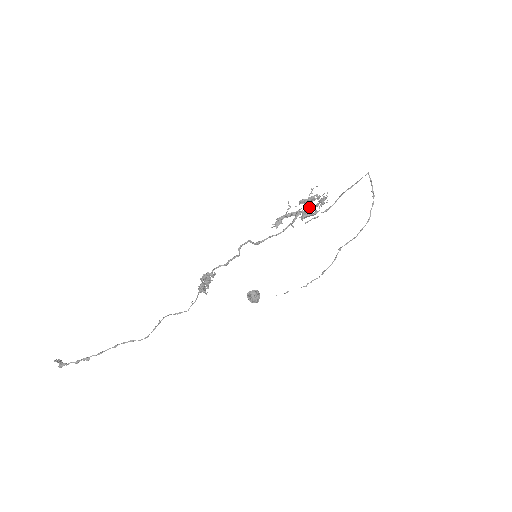
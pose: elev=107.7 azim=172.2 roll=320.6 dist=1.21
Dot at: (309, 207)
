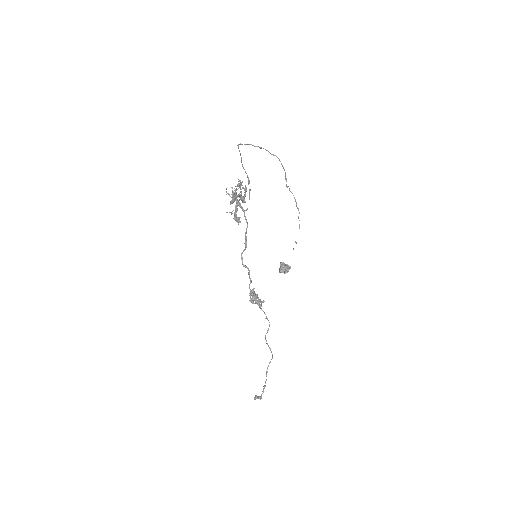
Dot at: occluded
